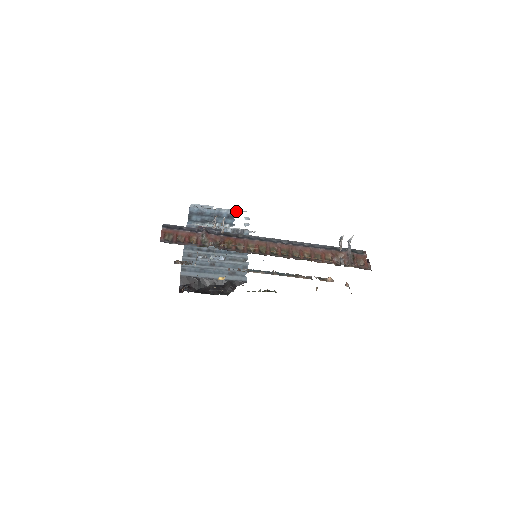
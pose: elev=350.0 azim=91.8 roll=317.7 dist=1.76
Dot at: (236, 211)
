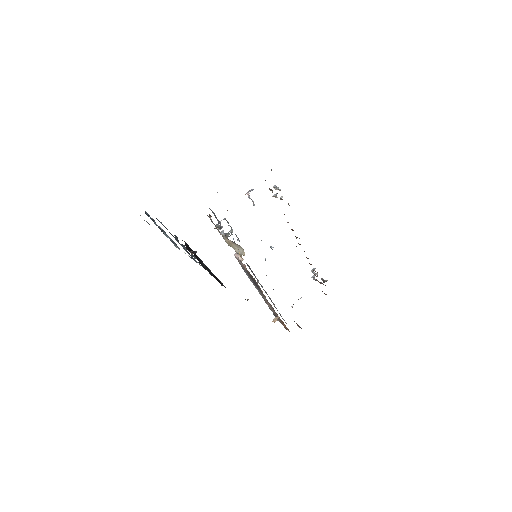
Dot at: occluded
